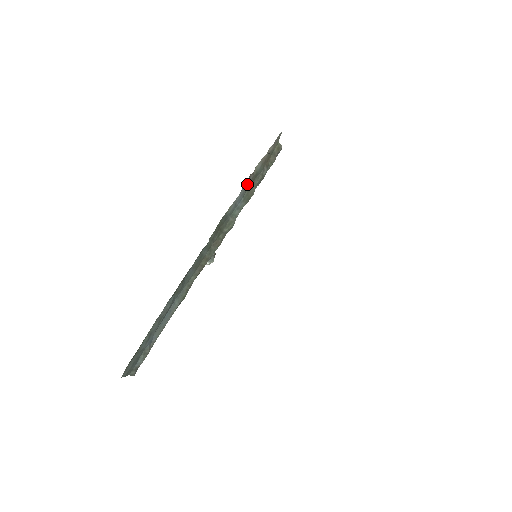
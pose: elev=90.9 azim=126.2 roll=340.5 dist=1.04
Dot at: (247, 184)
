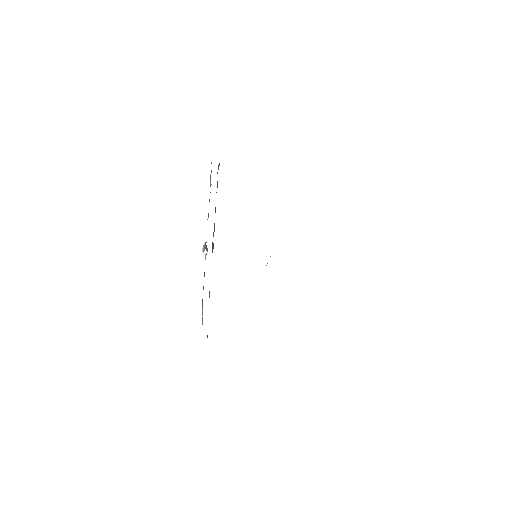
Dot at: occluded
